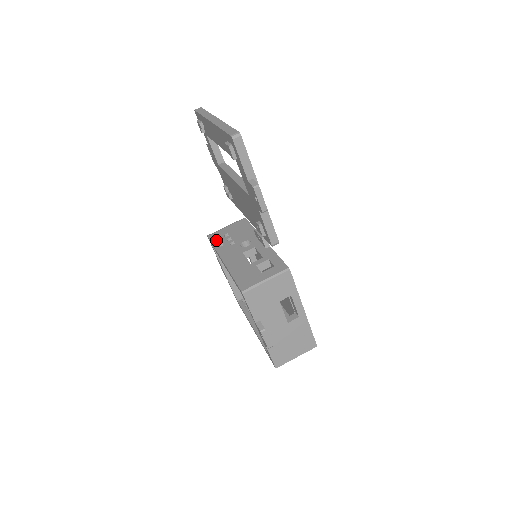
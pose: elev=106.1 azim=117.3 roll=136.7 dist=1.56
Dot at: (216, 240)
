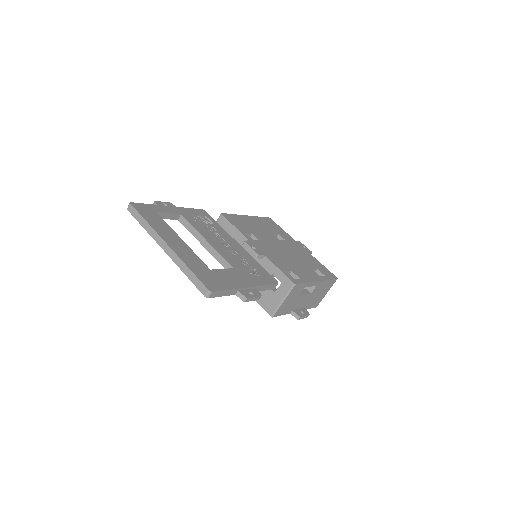
Dot at: occluded
